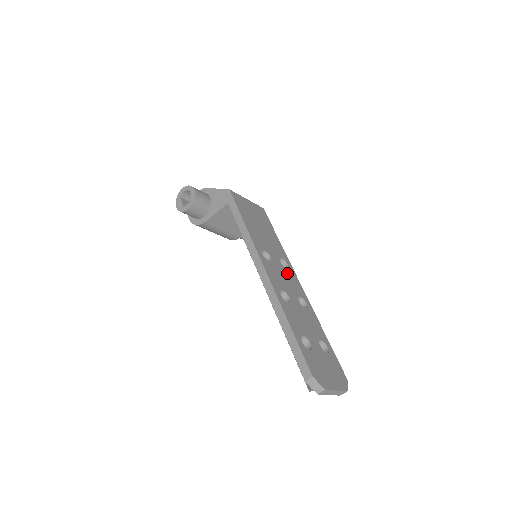
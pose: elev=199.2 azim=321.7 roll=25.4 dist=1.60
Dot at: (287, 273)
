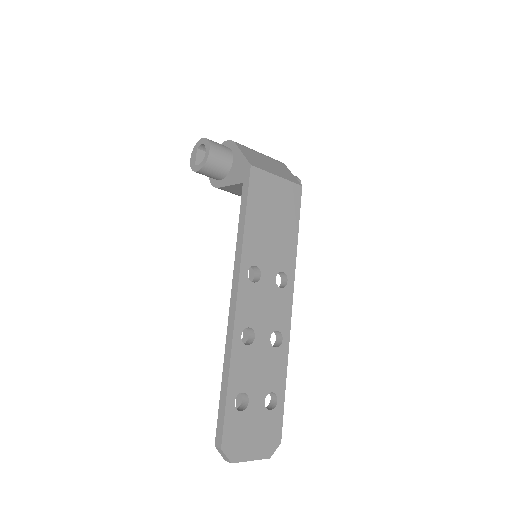
Dot at: (277, 296)
